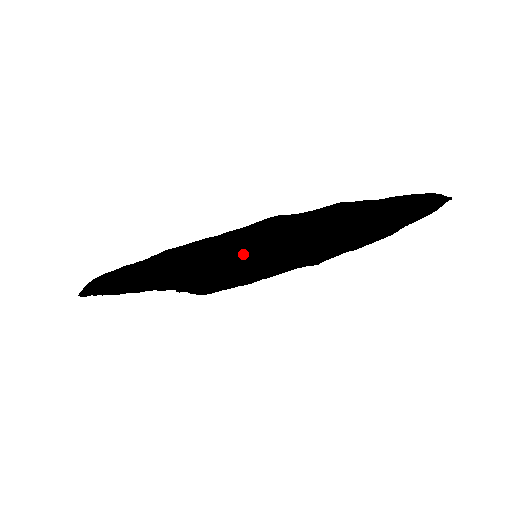
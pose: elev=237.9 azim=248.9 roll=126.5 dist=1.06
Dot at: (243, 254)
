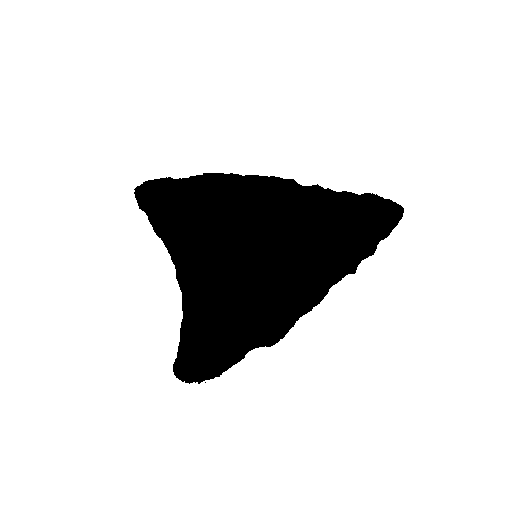
Dot at: (241, 177)
